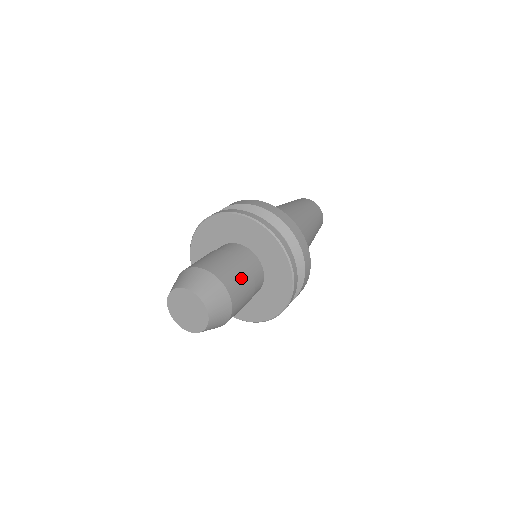
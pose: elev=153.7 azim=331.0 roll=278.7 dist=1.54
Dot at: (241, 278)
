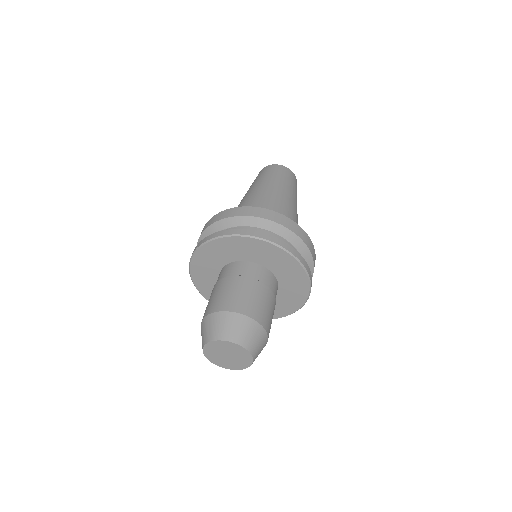
Dot at: (271, 310)
